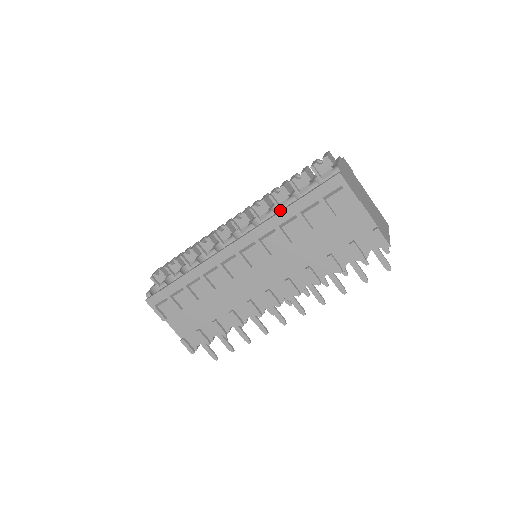
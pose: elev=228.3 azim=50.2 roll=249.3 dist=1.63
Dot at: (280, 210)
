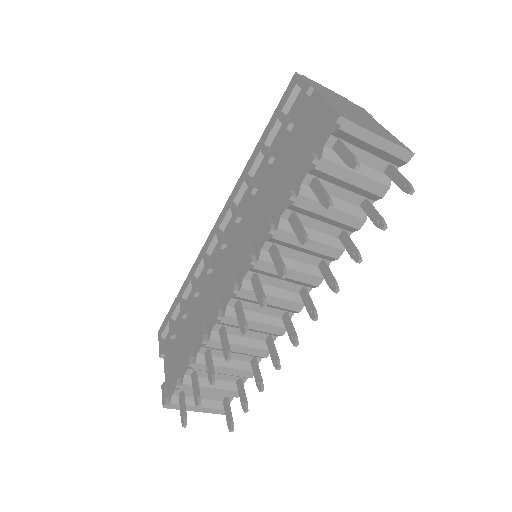
Dot at: occluded
